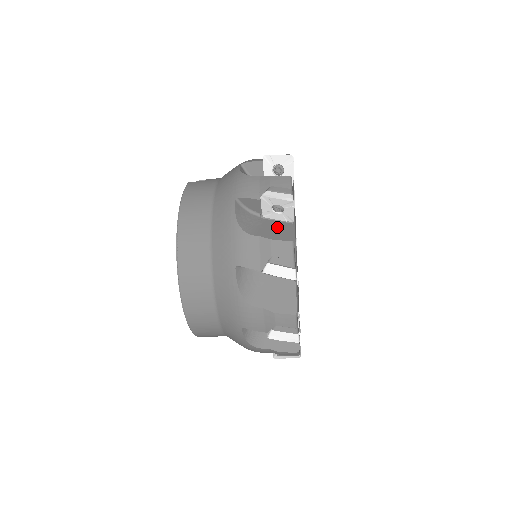
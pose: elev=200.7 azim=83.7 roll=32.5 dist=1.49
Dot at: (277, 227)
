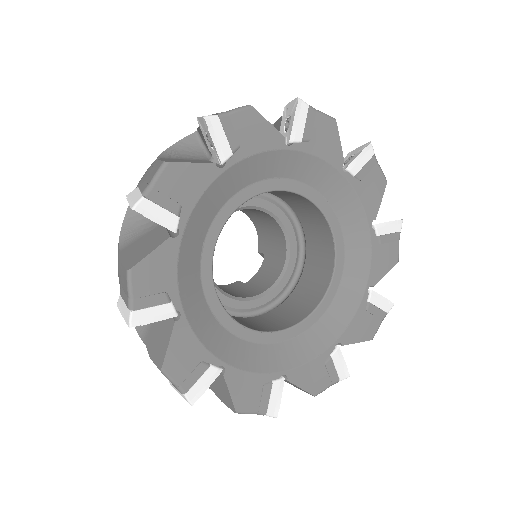
Dot at: (161, 327)
